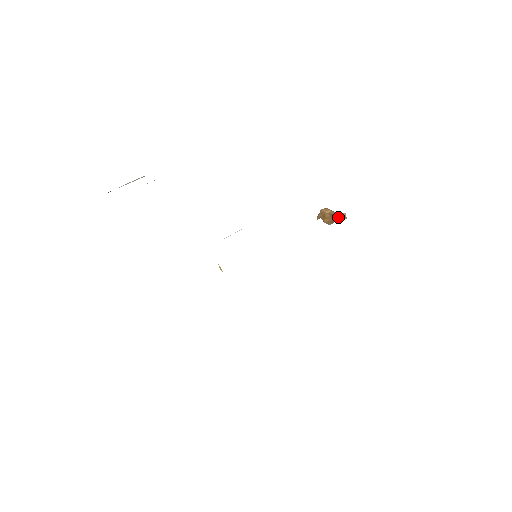
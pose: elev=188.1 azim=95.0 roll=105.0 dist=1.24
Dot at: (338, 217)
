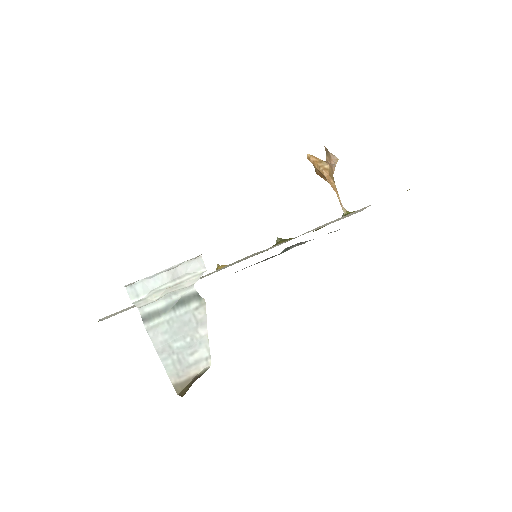
Dot at: occluded
